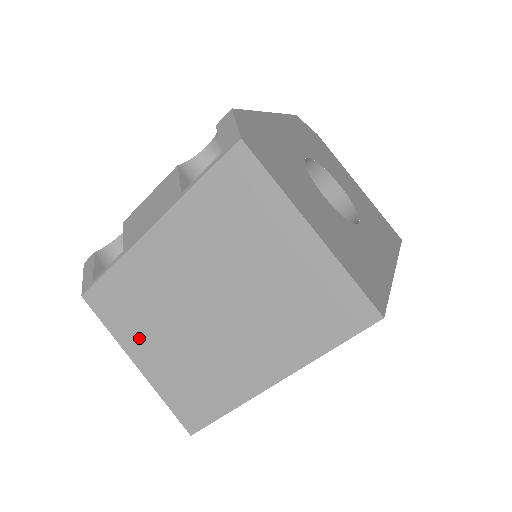
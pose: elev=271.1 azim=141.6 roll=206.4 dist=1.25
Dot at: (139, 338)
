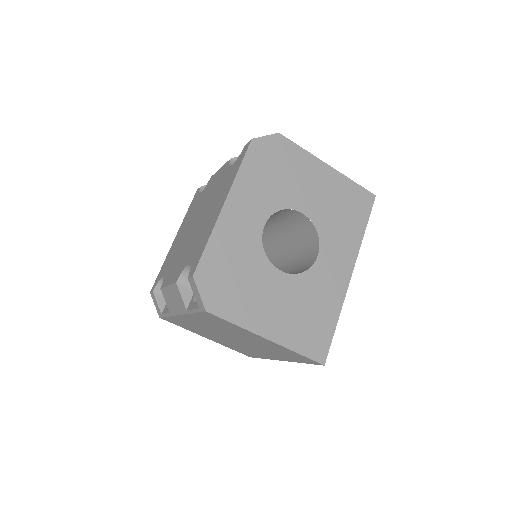
Dot at: (201, 334)
